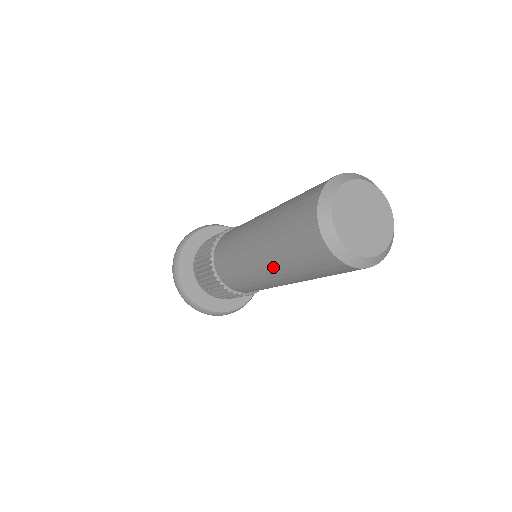
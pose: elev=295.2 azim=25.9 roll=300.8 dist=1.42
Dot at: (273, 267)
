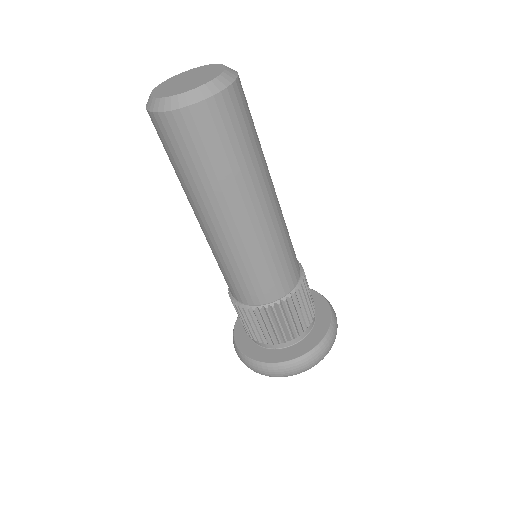
Dot at: (231, 204)
